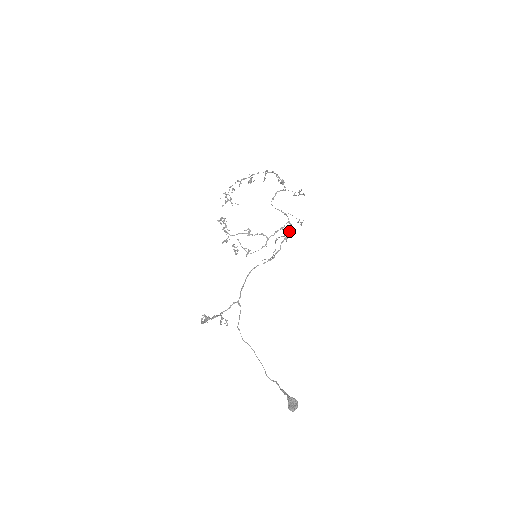
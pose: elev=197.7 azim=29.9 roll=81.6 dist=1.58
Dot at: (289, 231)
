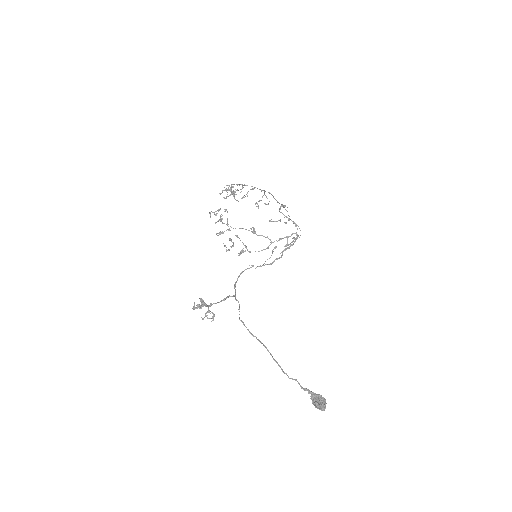
Dot at: (294, 242)
